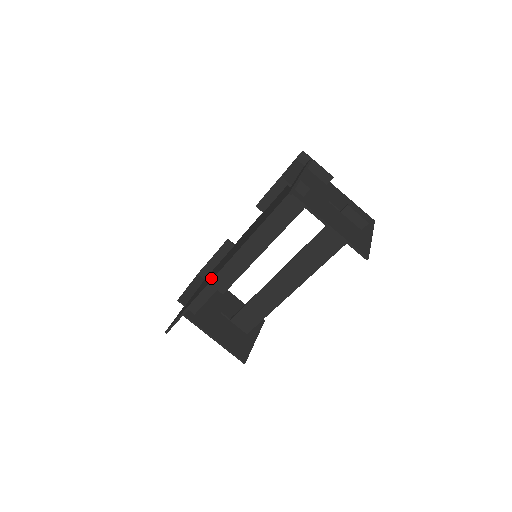
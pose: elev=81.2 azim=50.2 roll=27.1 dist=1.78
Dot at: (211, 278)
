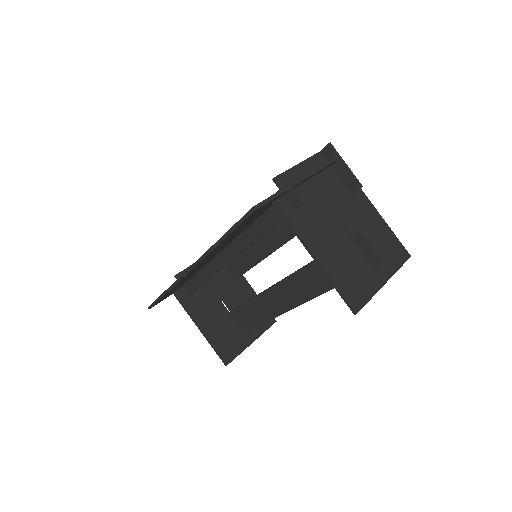
Dot at: occluded
